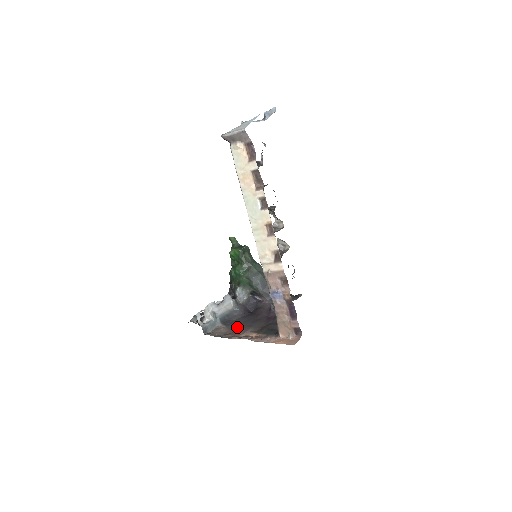
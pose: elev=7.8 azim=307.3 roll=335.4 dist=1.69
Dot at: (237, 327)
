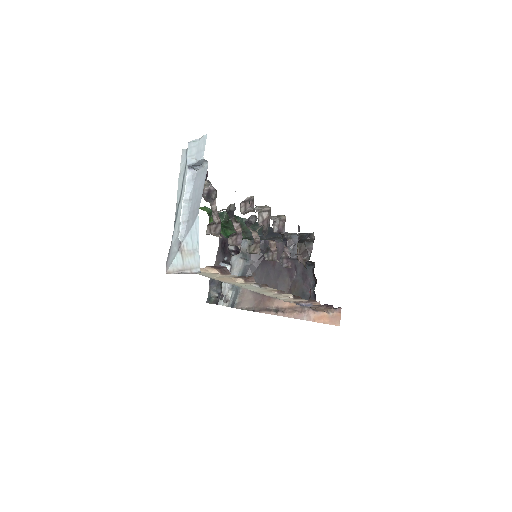
Dot at: occluded
